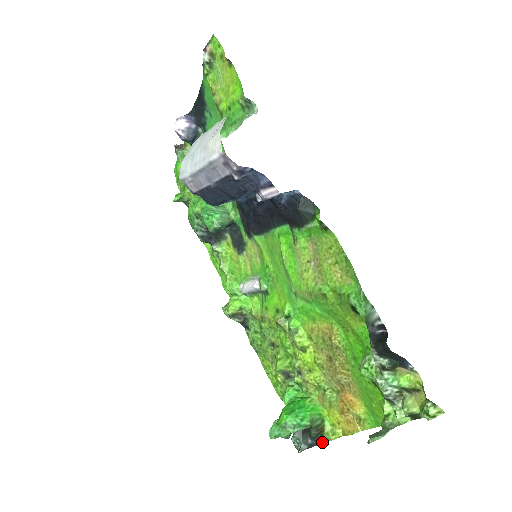
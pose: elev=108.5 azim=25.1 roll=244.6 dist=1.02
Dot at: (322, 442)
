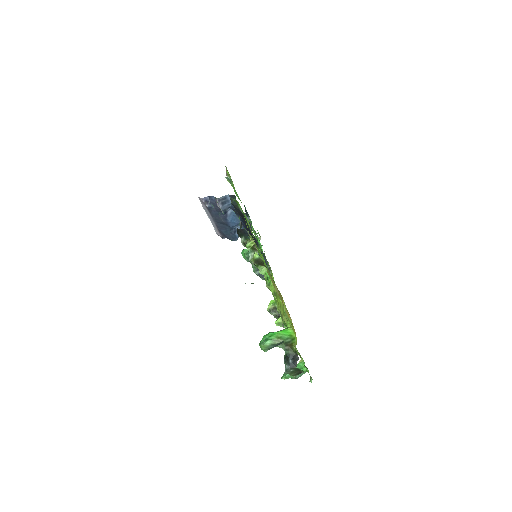
Dot at: (298, 359)
